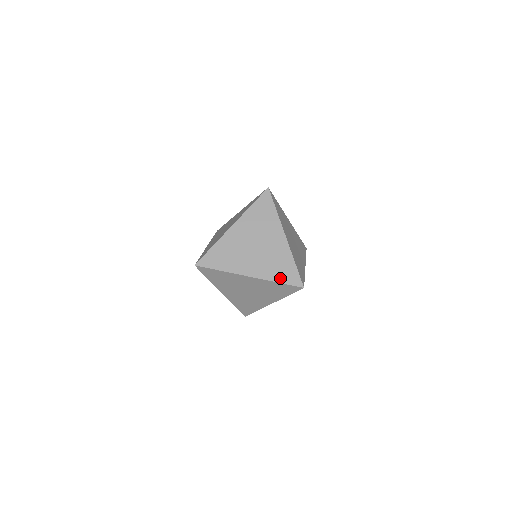
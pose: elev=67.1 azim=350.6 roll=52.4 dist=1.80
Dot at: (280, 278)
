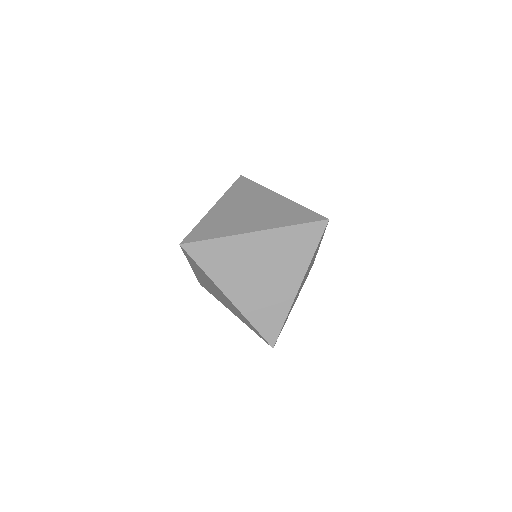
Dot at: (258, 323)
